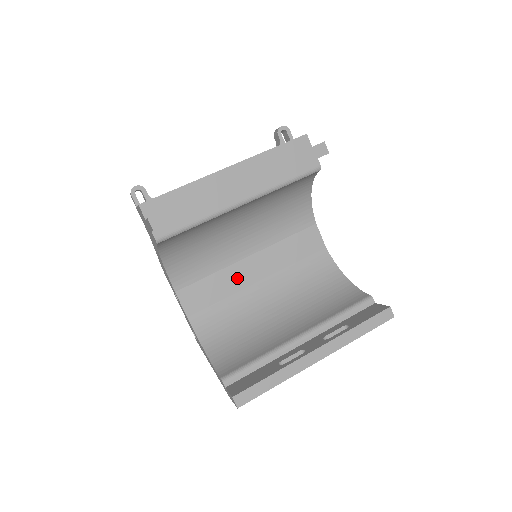
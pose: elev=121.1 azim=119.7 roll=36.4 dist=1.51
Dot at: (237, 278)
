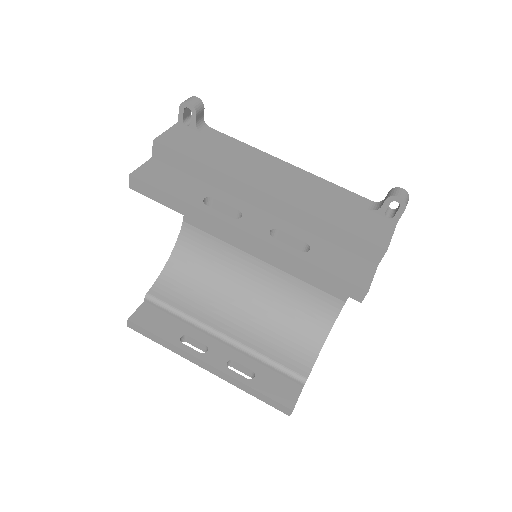
Dot at: occluded
